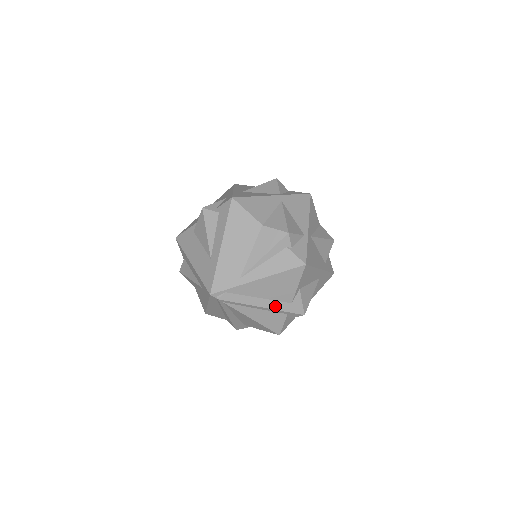
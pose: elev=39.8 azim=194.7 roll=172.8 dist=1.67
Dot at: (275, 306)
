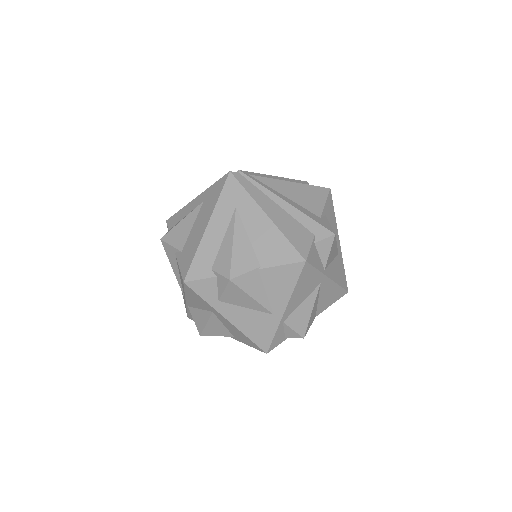
Dot at: occluded
